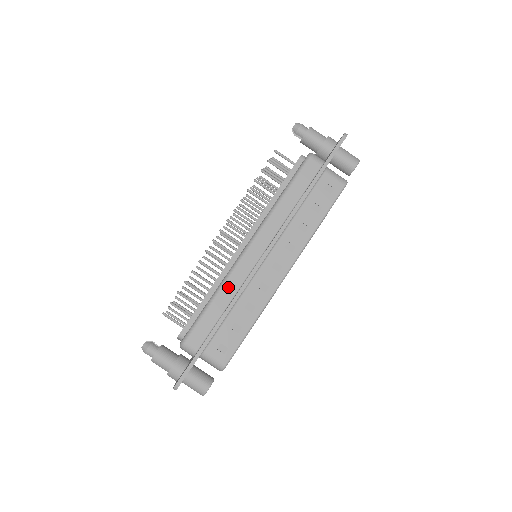
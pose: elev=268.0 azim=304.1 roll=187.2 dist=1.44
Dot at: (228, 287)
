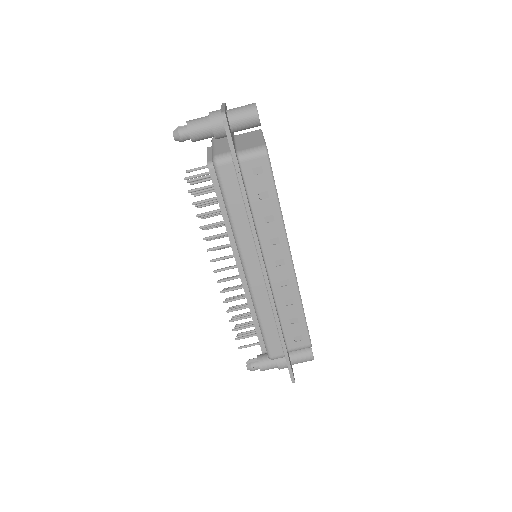
Dot at: (261, 307)
